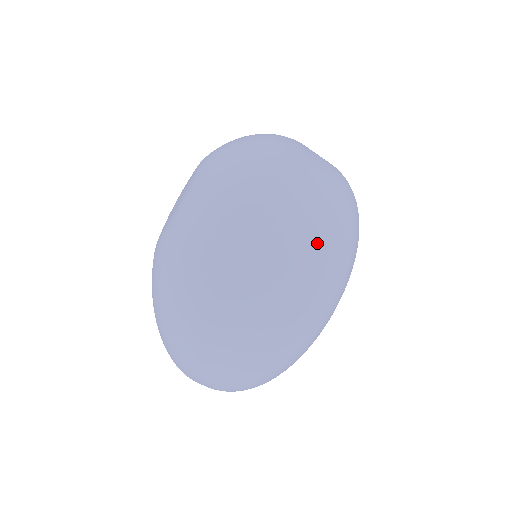
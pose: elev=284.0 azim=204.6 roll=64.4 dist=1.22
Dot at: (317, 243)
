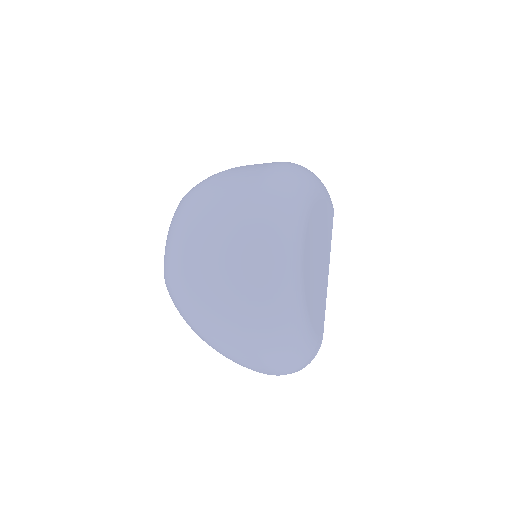
Dot at: (234, 214)
